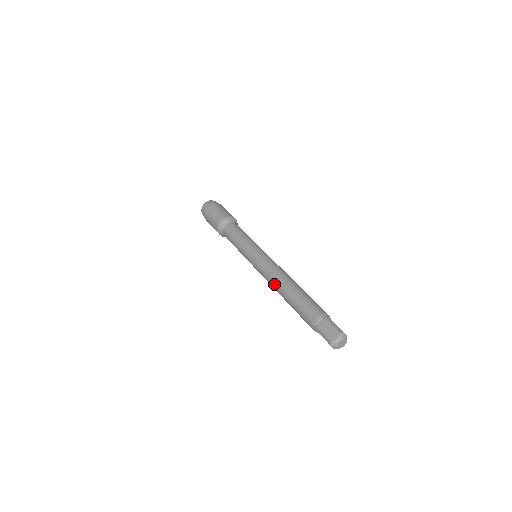
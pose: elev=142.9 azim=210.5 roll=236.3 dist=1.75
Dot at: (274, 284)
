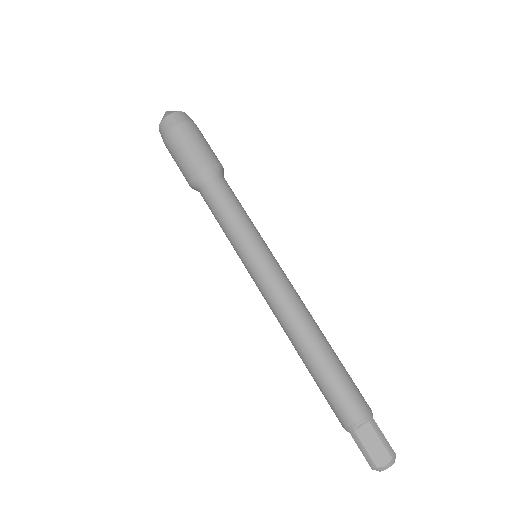
Dot at: (289, 330)
